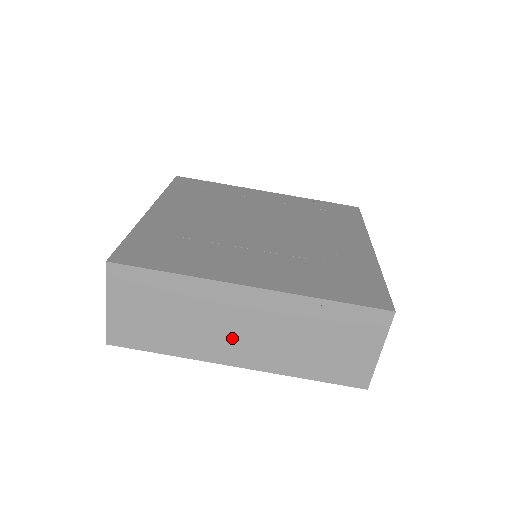
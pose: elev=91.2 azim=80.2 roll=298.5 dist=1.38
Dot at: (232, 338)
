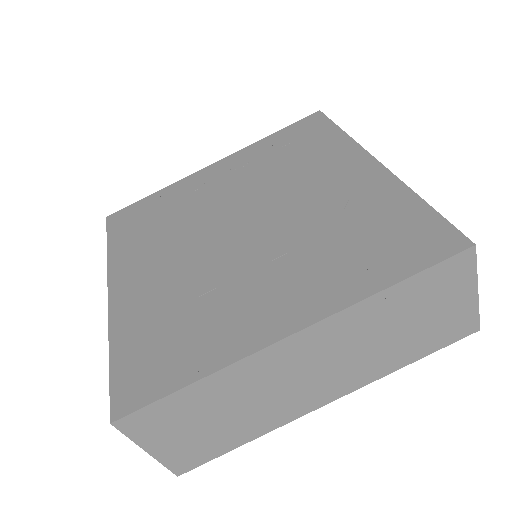
Dot at: (305, 387)
